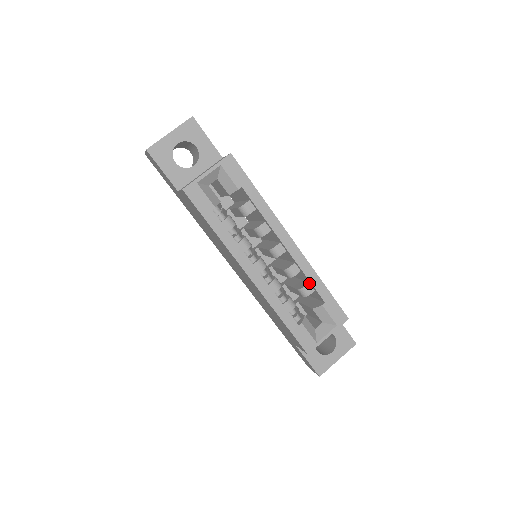
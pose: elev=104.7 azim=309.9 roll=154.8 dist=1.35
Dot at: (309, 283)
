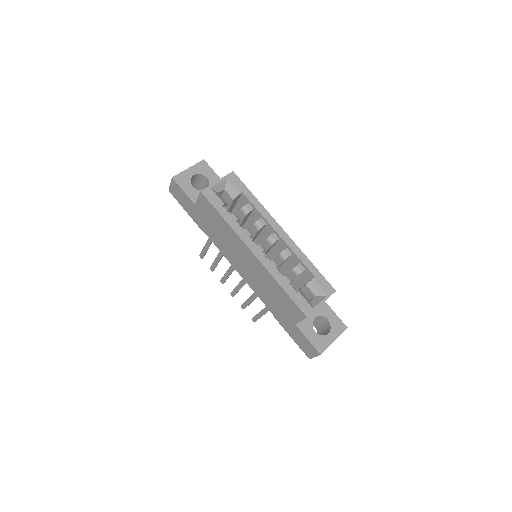
Dot at: (300, 263)
